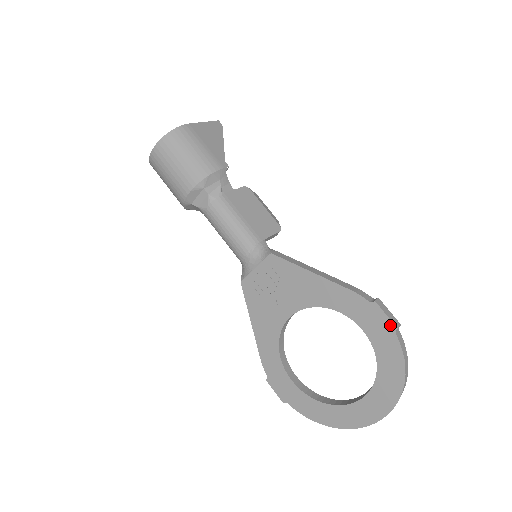
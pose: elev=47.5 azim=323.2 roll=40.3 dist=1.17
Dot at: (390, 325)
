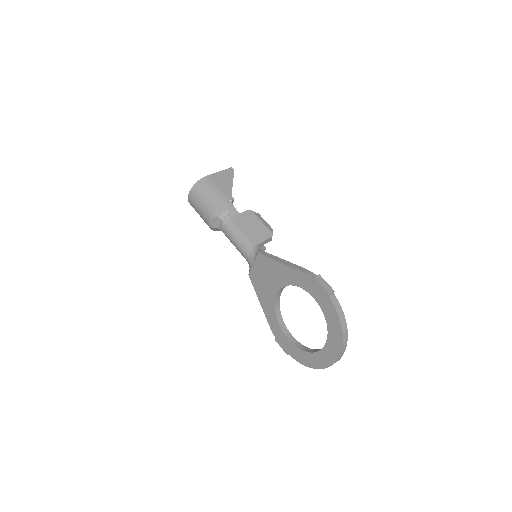
Dot at: (325, 292)
